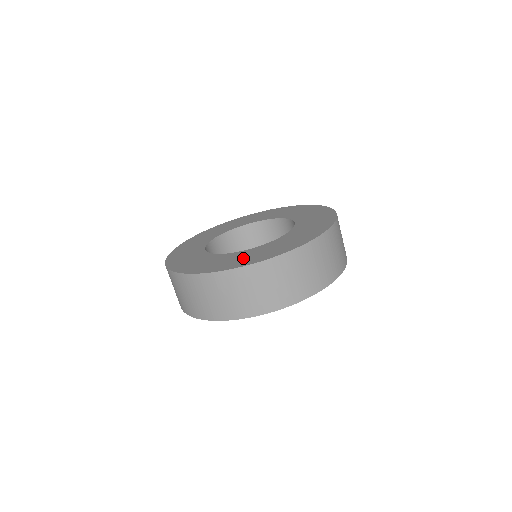
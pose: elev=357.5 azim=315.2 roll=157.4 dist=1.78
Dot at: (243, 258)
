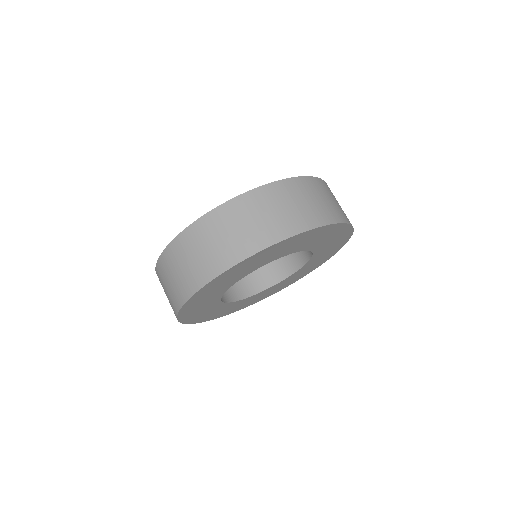
Dot at: occluded
